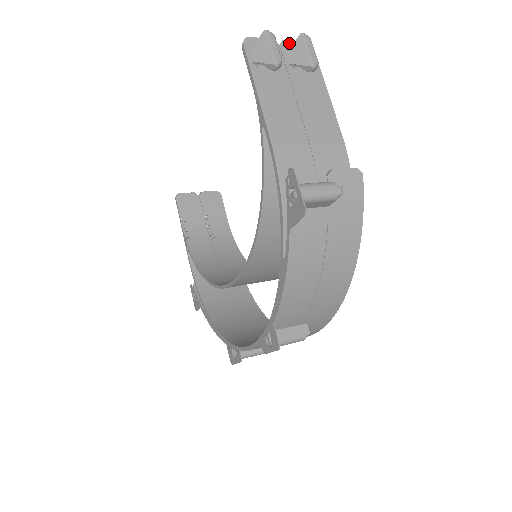
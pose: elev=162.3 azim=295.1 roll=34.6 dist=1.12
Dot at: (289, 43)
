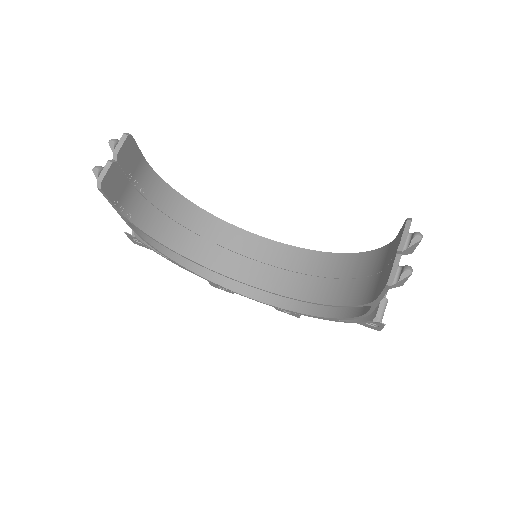
Dot at: occluded
